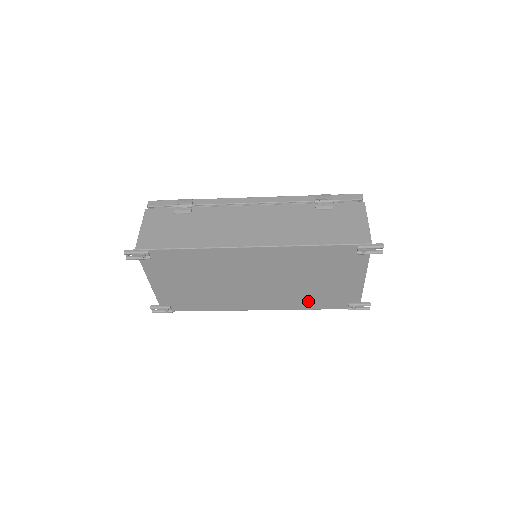
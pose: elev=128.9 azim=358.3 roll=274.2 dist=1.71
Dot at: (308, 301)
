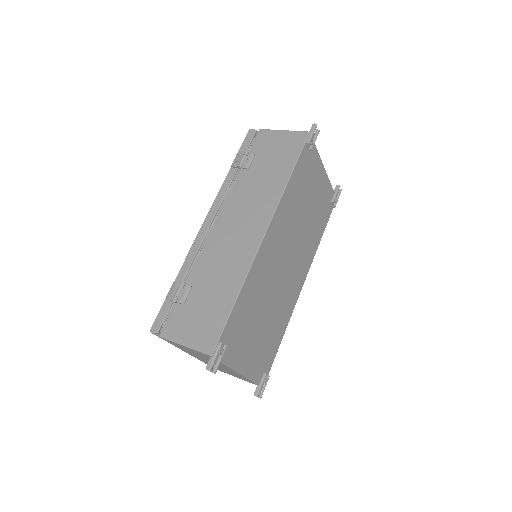
Dot at: (316, 234)
